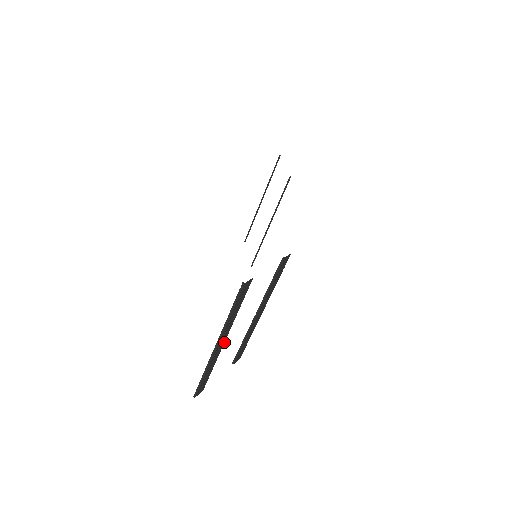
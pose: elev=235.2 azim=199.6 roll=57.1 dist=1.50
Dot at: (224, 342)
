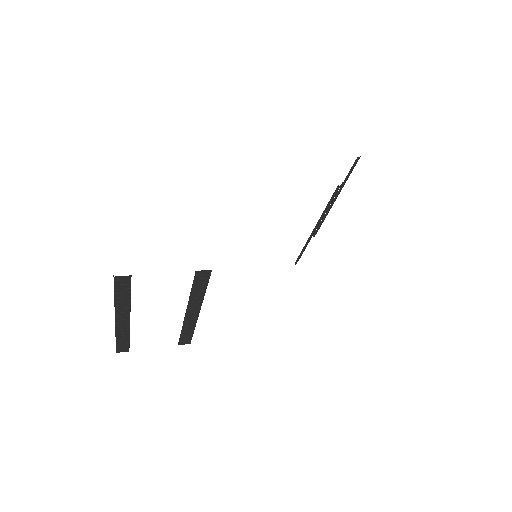
Dot at: (129, 320)
